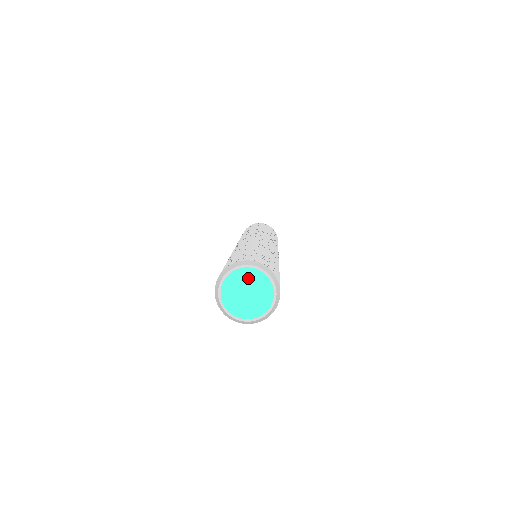
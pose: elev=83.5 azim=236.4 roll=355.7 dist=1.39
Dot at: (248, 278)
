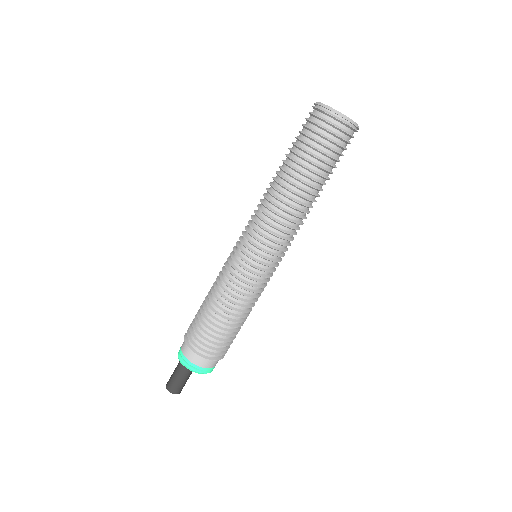
Dot at: occluded
